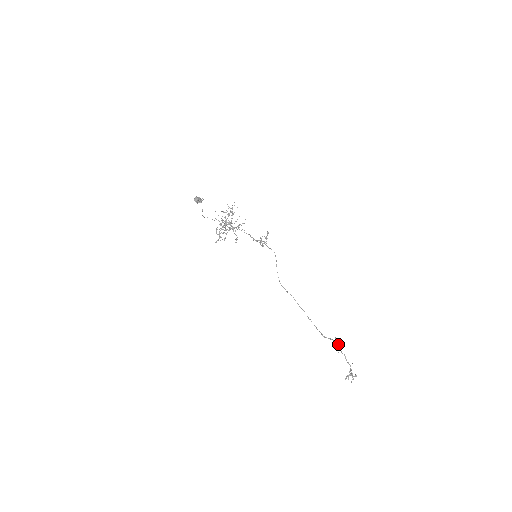
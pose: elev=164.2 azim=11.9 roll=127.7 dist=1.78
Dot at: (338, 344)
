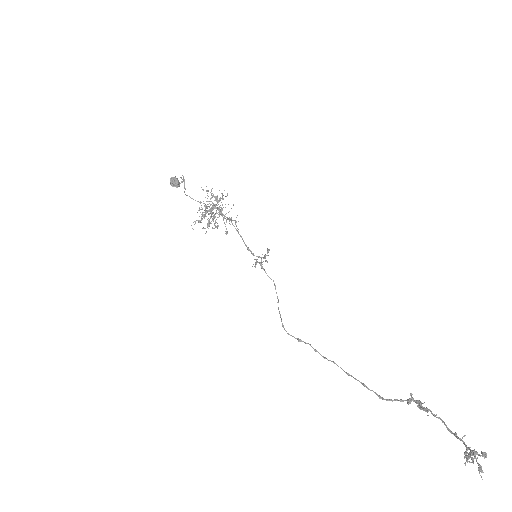
Dot at: (420, 403)
